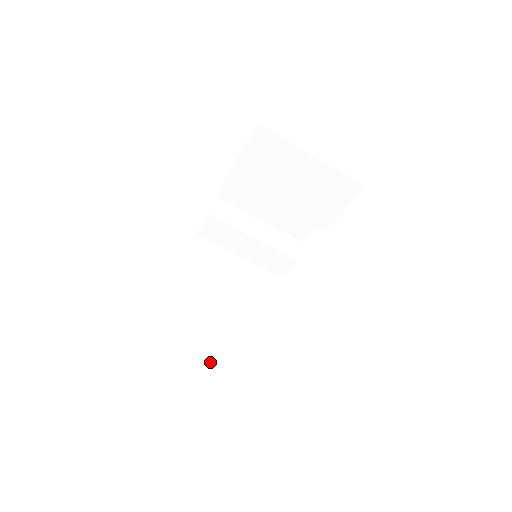
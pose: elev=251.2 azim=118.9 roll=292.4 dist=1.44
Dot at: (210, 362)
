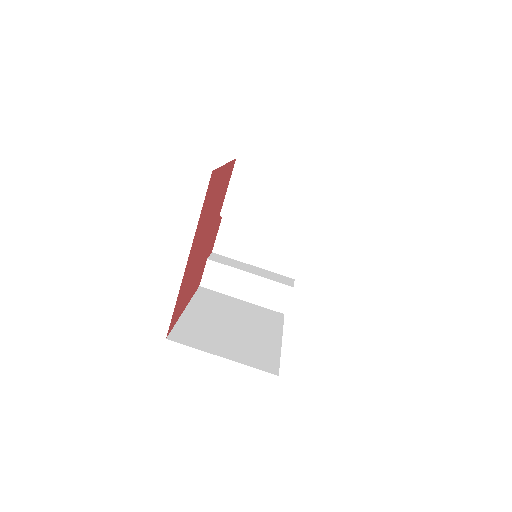
Dot at: (233, 358)
